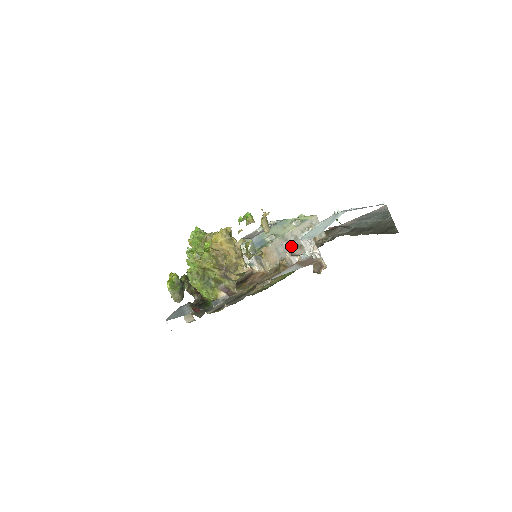
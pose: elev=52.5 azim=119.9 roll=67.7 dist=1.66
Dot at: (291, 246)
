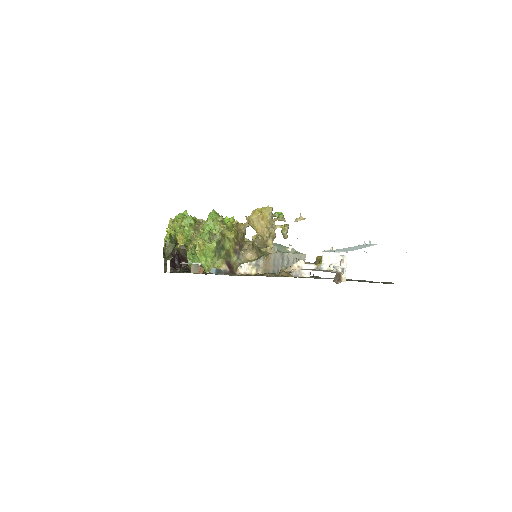
Dot at: (283, 266)
